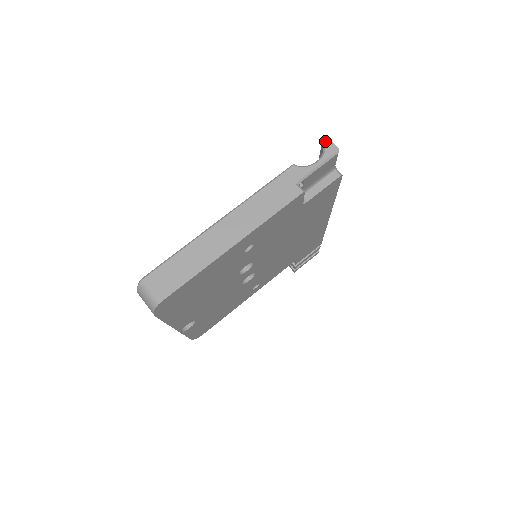
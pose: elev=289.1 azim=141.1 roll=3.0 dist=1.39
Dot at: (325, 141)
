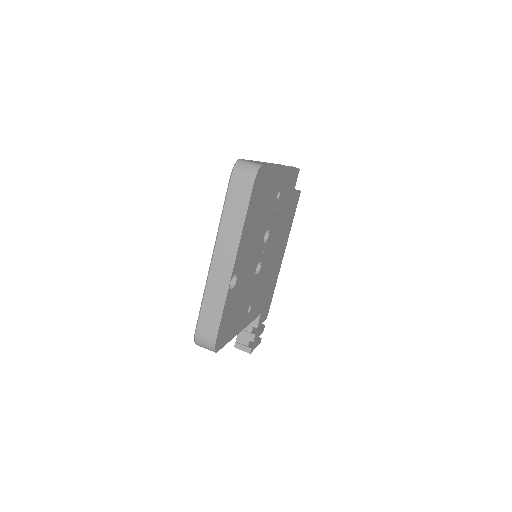
Dot at: (289, 166)
